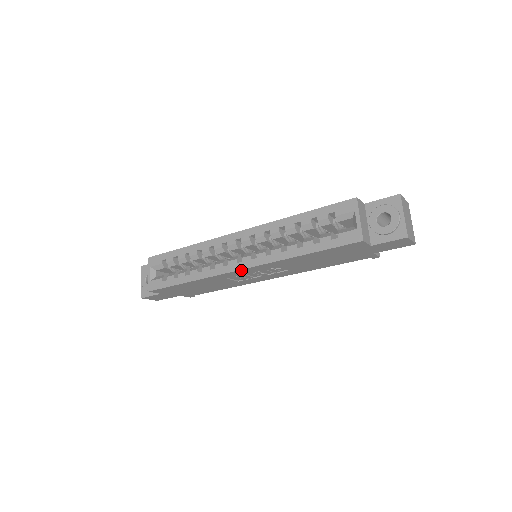
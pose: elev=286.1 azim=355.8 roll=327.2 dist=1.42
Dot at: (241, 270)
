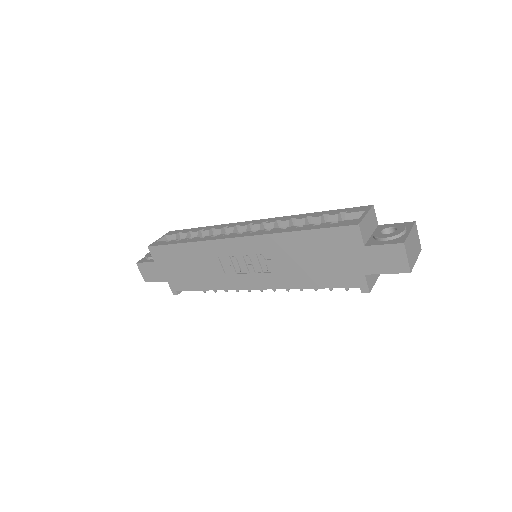
Dot at: (236, 239)
